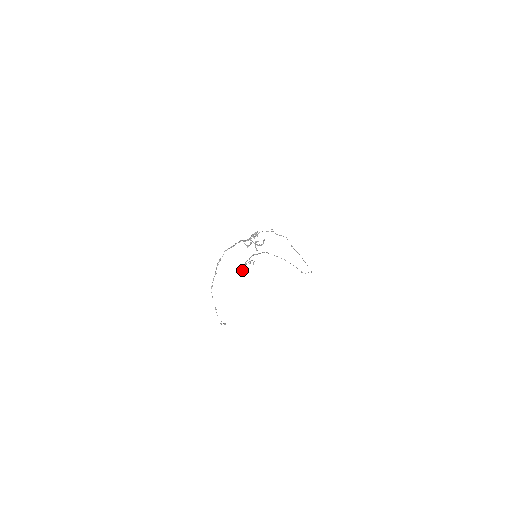
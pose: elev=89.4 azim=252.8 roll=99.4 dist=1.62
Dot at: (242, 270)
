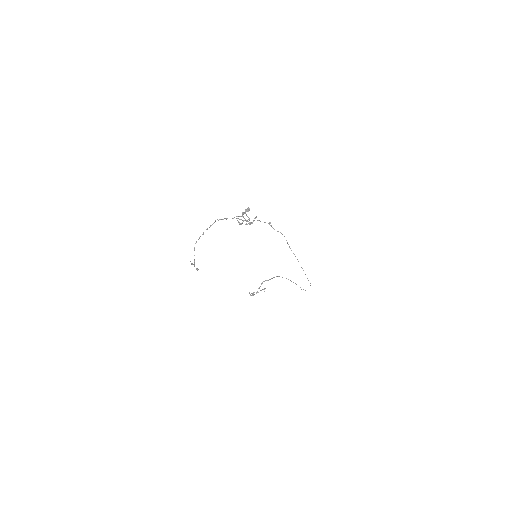
Dot at: occluded
